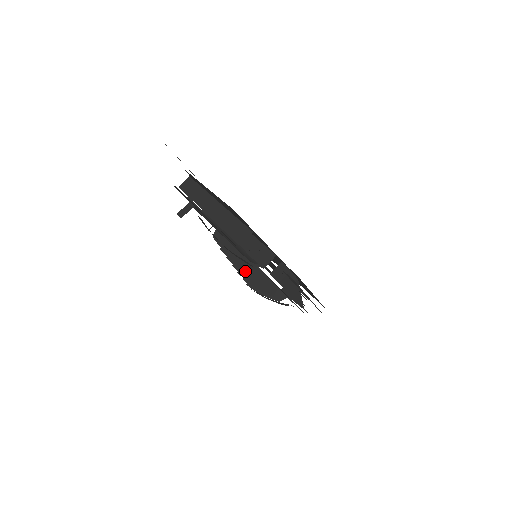
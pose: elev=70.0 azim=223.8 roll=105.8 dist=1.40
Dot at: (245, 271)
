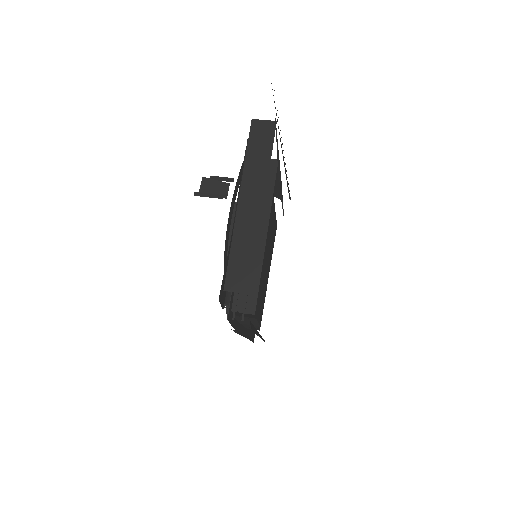
Dot at: occluded
